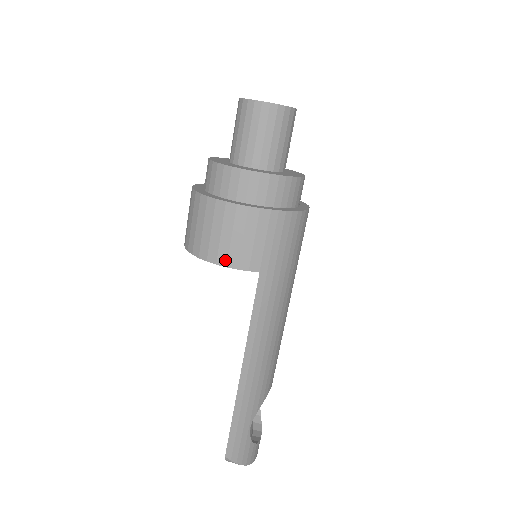
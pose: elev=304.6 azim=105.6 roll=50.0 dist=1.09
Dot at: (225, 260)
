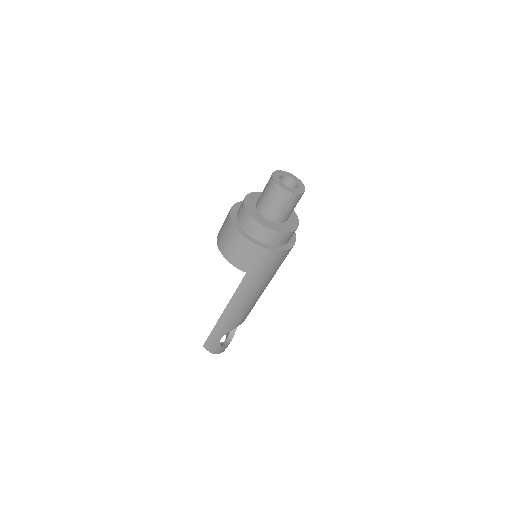
Dot at: (230, 259)
